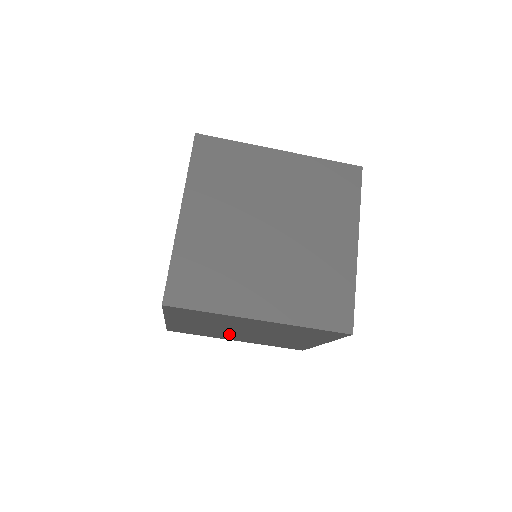
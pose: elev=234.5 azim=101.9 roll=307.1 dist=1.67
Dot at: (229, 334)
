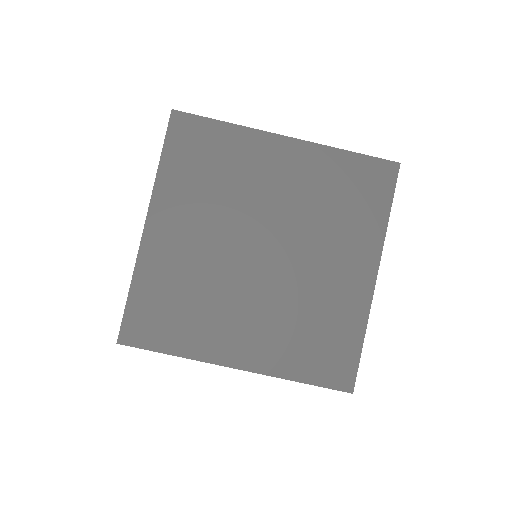
Dot at: occluded
